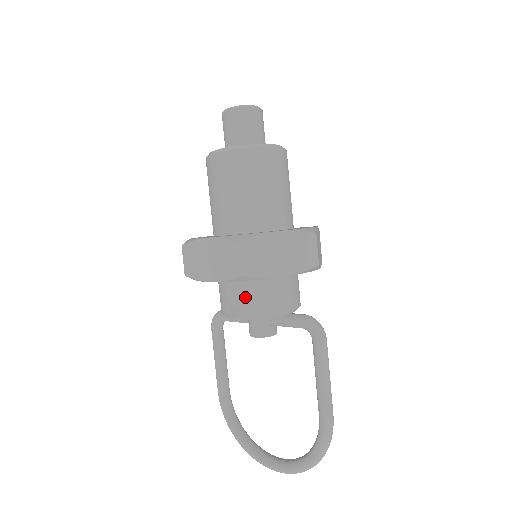
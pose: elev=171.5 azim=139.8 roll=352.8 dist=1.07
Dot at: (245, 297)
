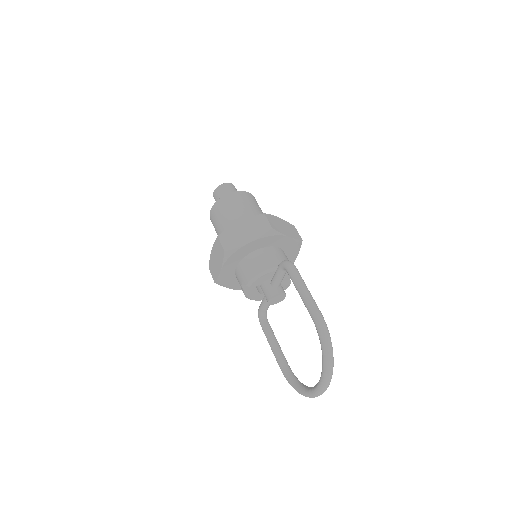
Dot at: (244, 272)
